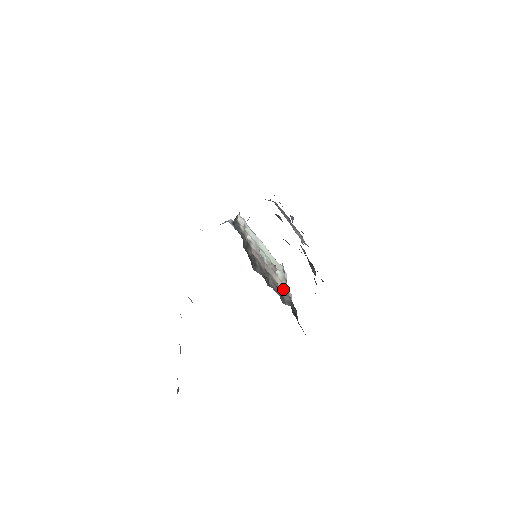
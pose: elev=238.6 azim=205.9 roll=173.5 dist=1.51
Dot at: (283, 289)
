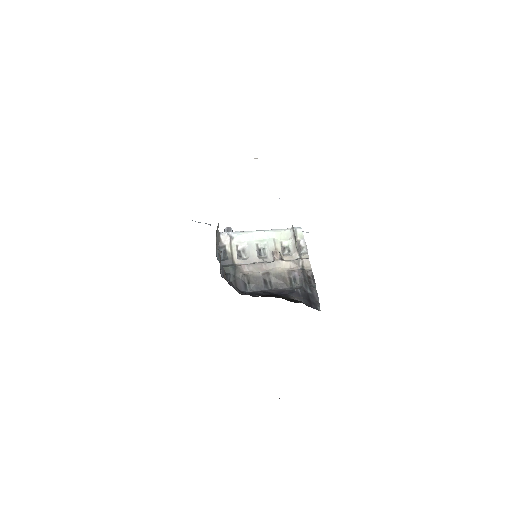
Dot at: (294, 266)
